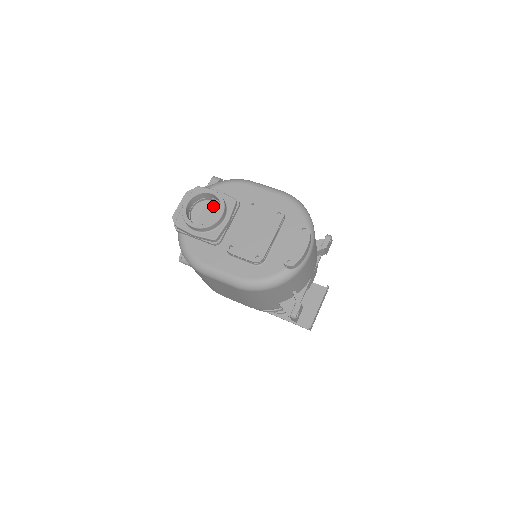
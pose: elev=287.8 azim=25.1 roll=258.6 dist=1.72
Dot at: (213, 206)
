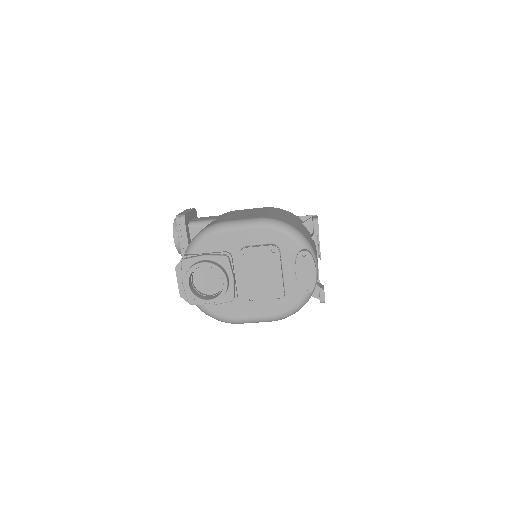
Dot at: (209, 269)
